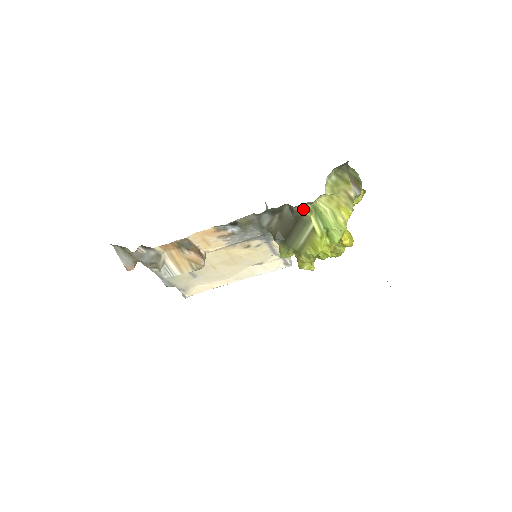
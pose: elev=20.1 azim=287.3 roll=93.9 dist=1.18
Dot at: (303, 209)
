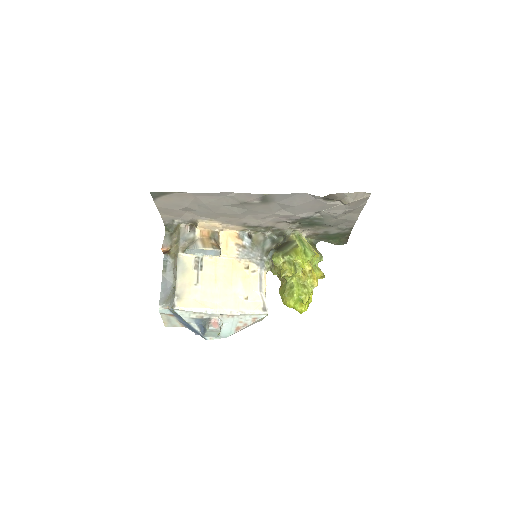
Dot at: (292, 236)
